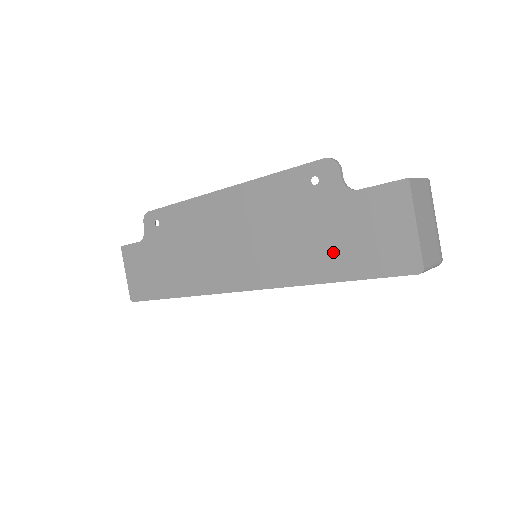
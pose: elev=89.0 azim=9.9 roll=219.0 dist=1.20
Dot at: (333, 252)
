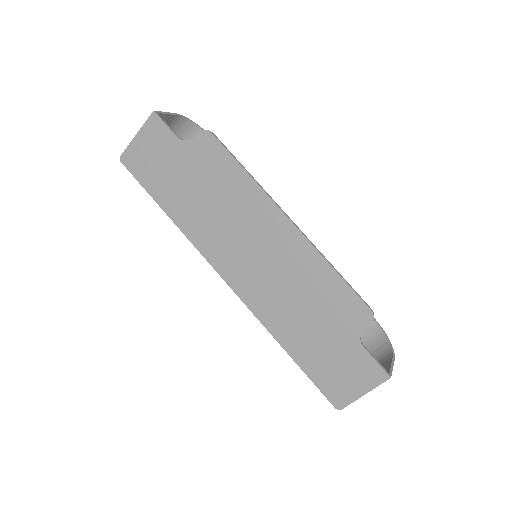
Dot at: (310, 347)
